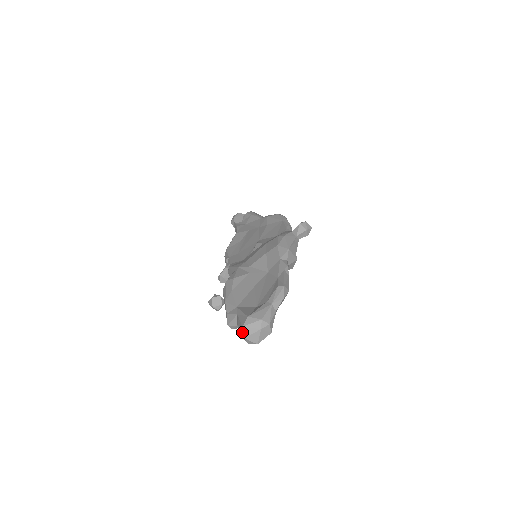
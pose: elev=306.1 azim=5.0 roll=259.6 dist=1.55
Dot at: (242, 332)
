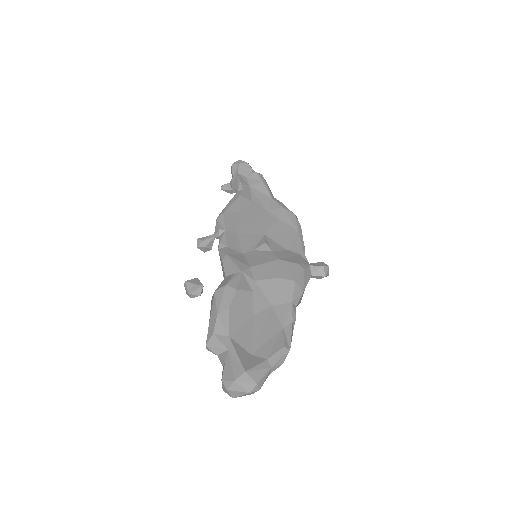
Dot at: (230, 384)
